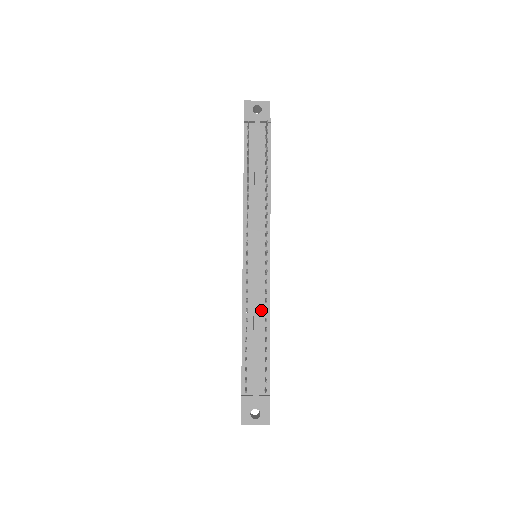
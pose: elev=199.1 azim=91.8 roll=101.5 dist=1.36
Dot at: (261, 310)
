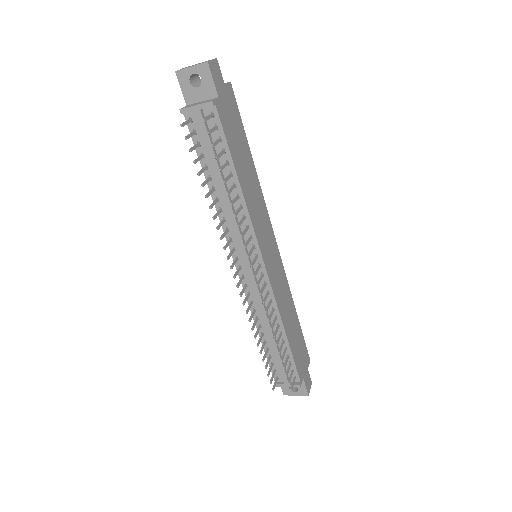
Dot at: (271, 317)
